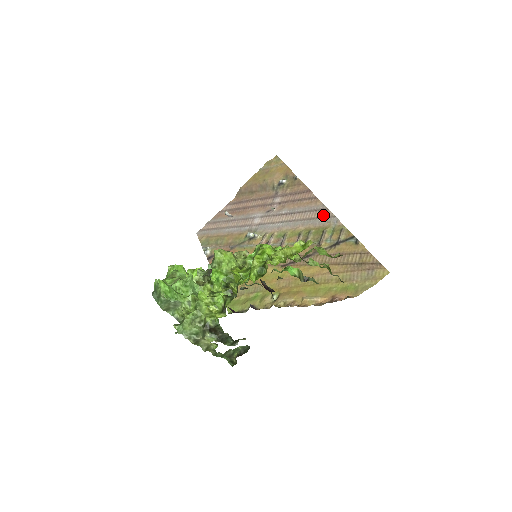
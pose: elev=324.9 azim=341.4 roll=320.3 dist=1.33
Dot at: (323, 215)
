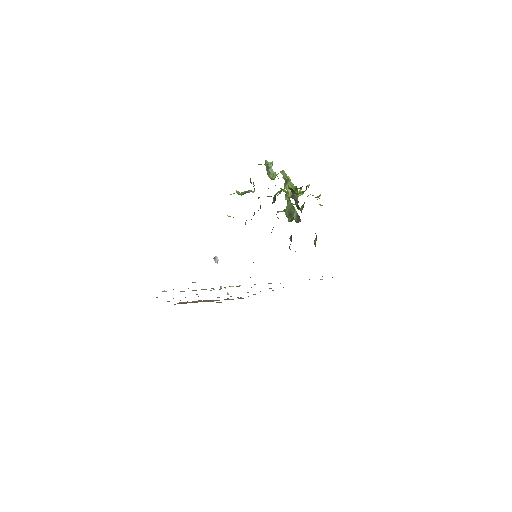
Dot at: occluded
